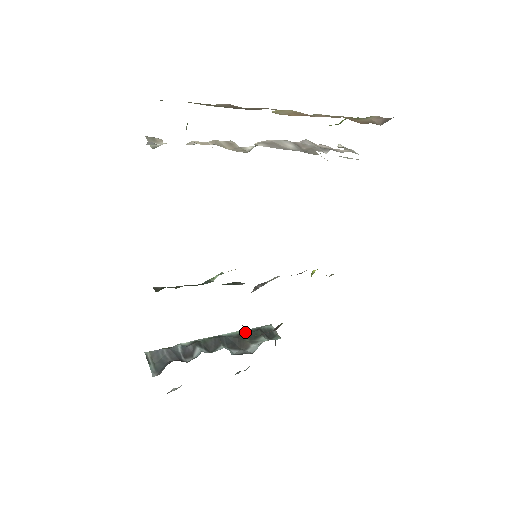
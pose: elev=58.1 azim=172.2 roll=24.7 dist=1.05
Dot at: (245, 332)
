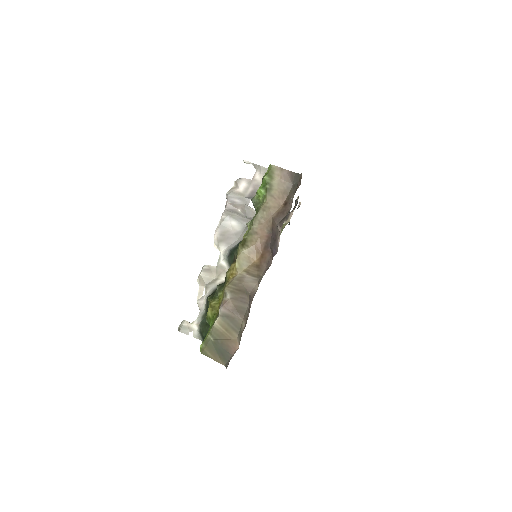
Dot at: occluded
